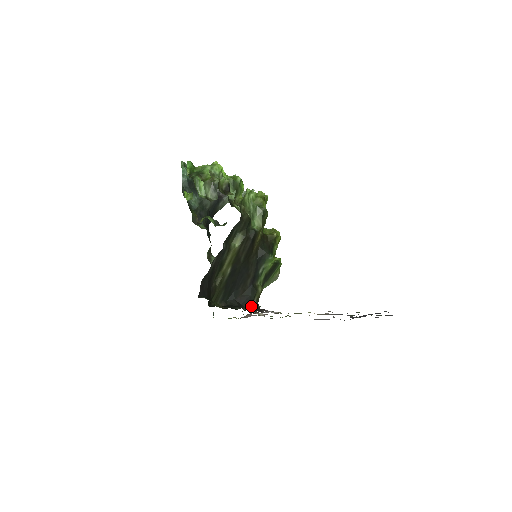
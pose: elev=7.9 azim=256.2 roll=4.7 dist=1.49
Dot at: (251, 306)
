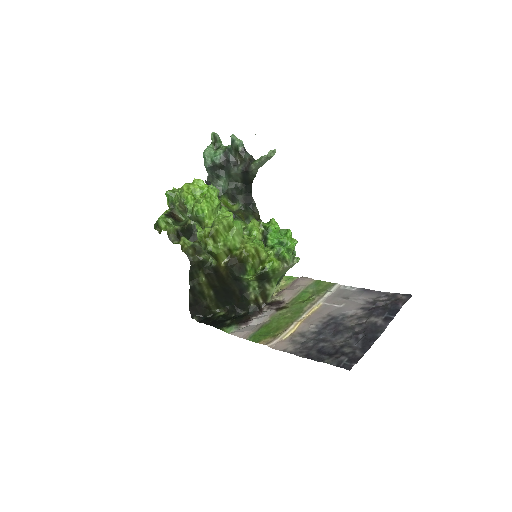
Dot at: (230, 323)
